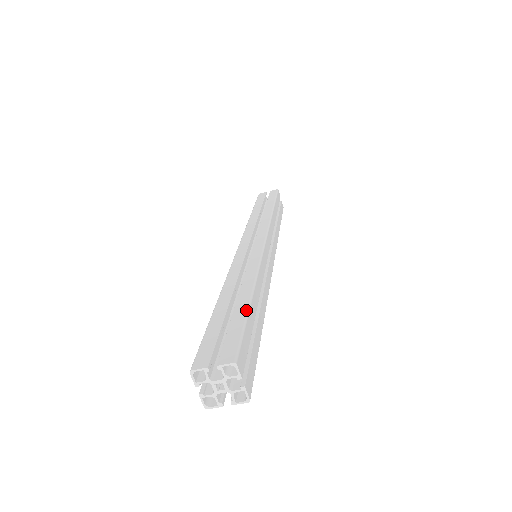
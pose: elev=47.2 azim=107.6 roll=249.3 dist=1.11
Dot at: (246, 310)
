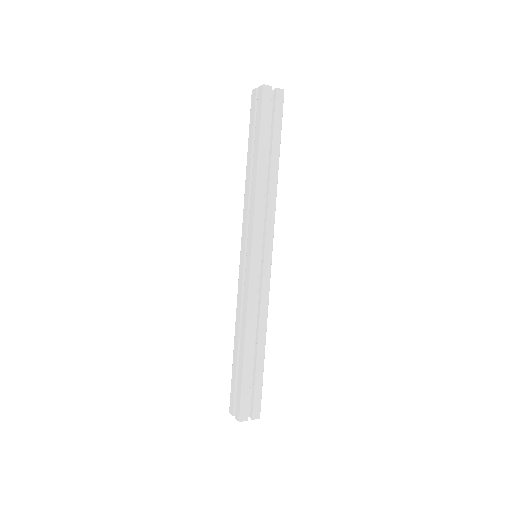
Dot at: (263, 371)
